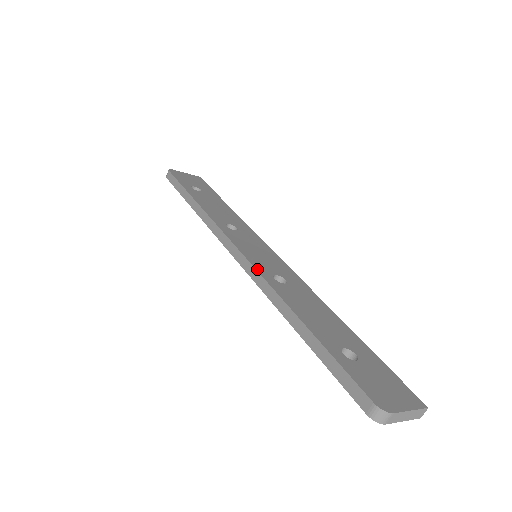
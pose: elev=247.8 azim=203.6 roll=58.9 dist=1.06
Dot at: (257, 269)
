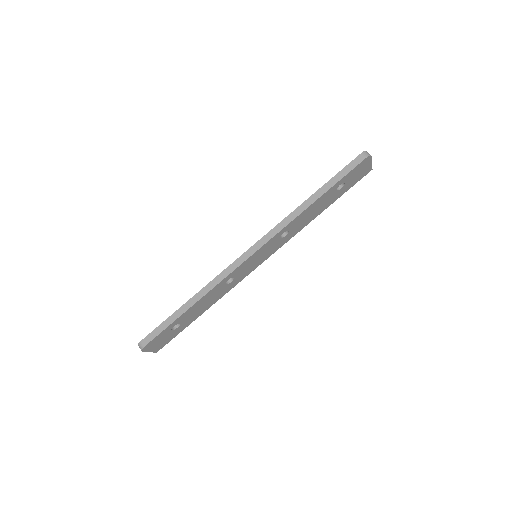
Dot at: (270, 231)
